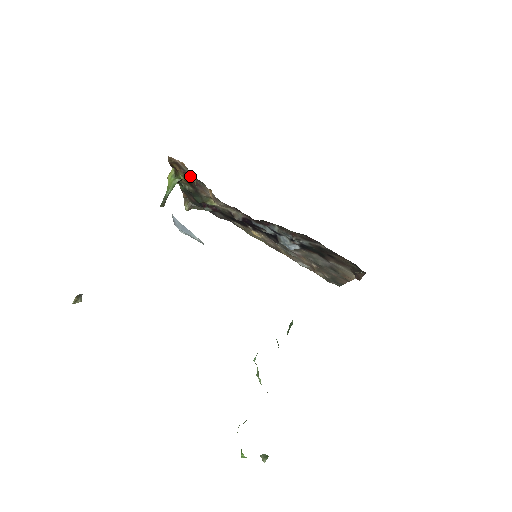
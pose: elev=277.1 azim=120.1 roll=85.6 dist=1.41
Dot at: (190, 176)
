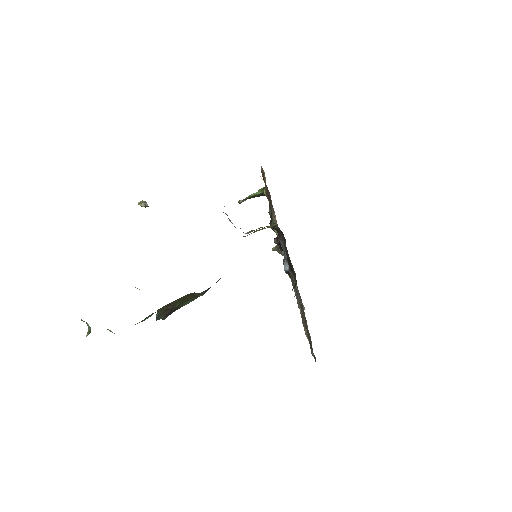
Dot at: (268, 191)
